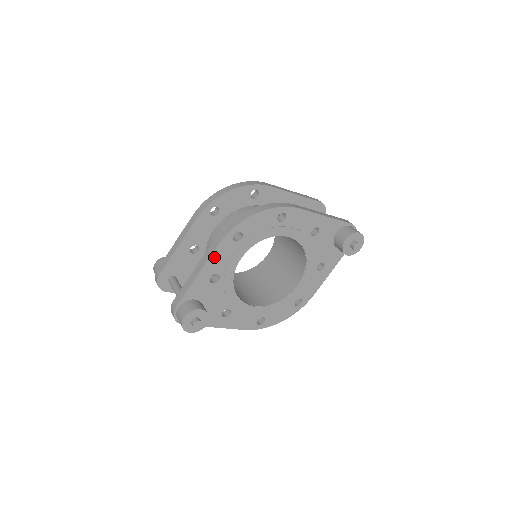
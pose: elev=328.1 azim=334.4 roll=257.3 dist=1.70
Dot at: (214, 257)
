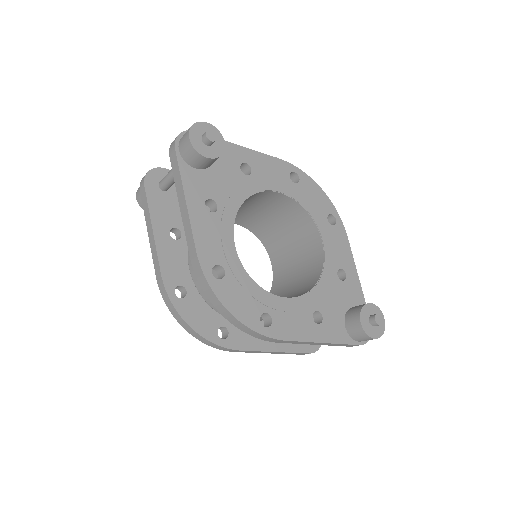
Dot at: (266, 159)
